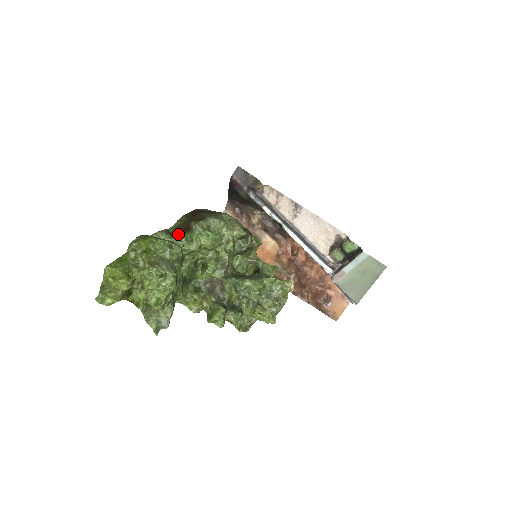
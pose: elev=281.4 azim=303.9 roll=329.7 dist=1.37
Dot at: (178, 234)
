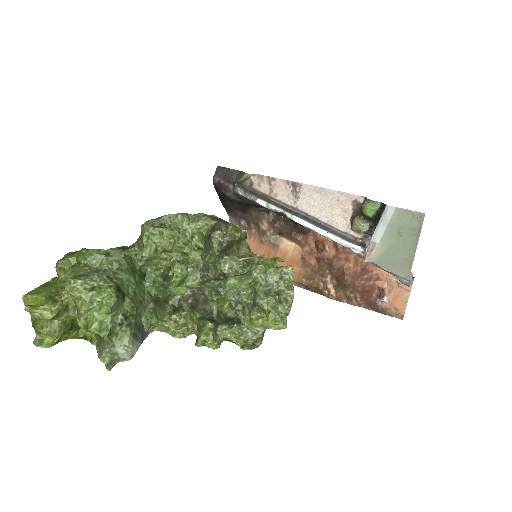
Dot at: occluded
